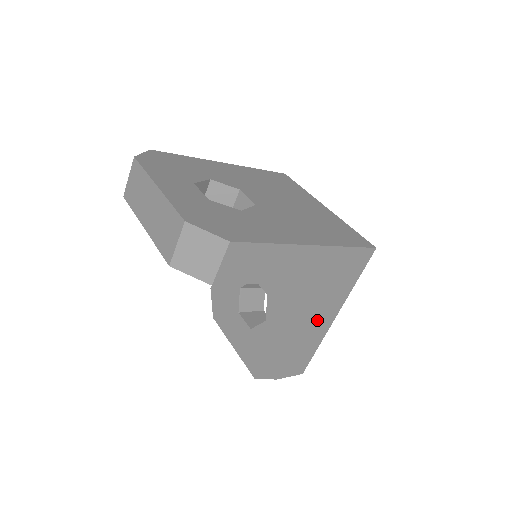
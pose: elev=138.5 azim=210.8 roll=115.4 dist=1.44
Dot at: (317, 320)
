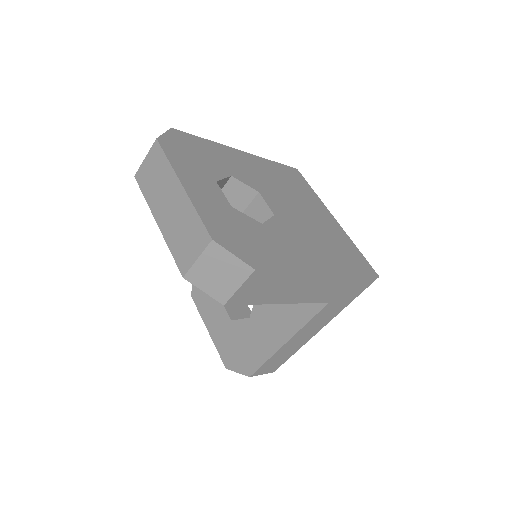
Dot at: (304, 332)
